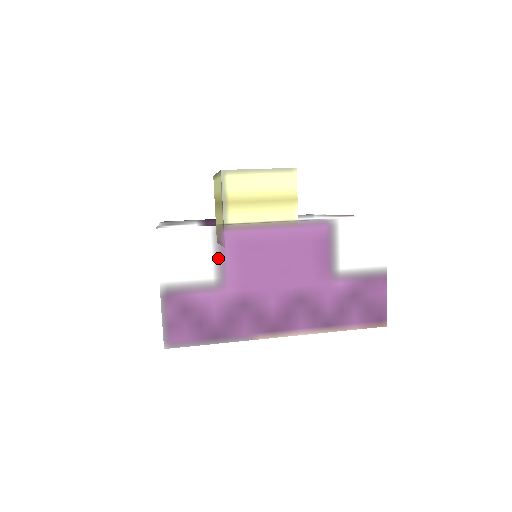
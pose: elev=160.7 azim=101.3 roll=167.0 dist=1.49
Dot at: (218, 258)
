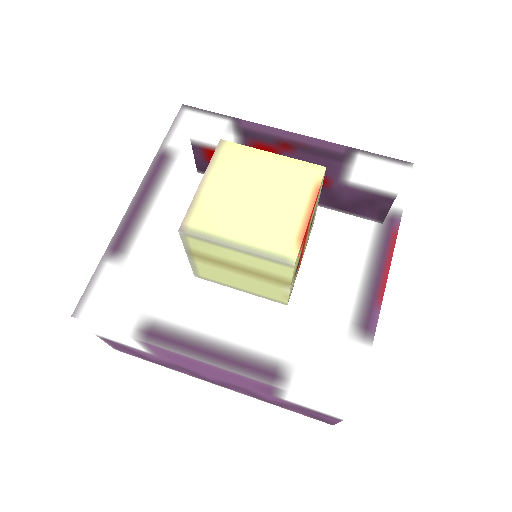
Dot at: (145, 348)
